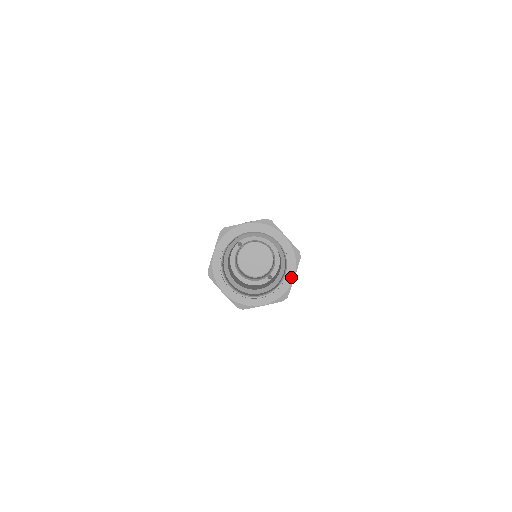
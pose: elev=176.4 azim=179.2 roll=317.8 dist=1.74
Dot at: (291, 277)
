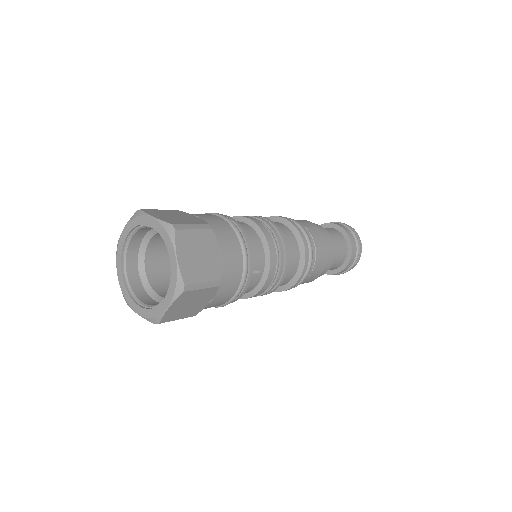
Dot at: (174, 259)
